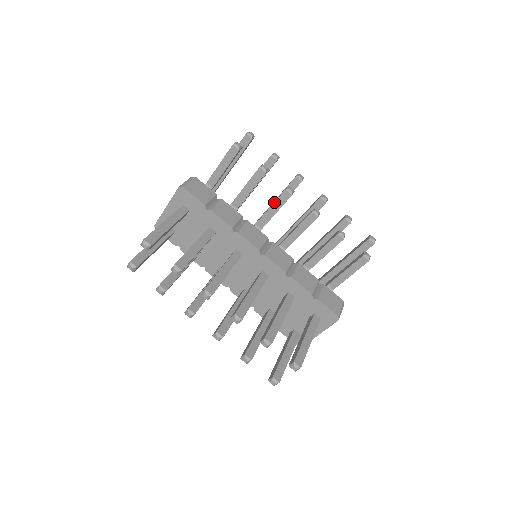
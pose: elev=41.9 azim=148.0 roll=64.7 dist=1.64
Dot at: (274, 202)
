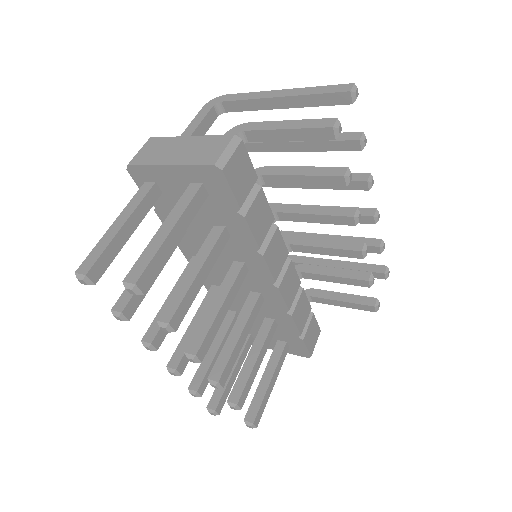
Dot at: (324, 214)
